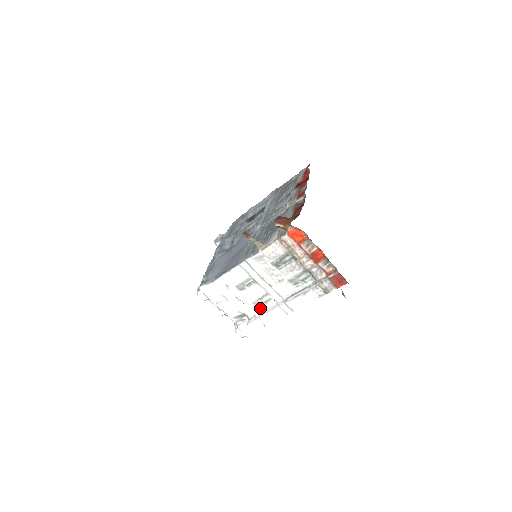
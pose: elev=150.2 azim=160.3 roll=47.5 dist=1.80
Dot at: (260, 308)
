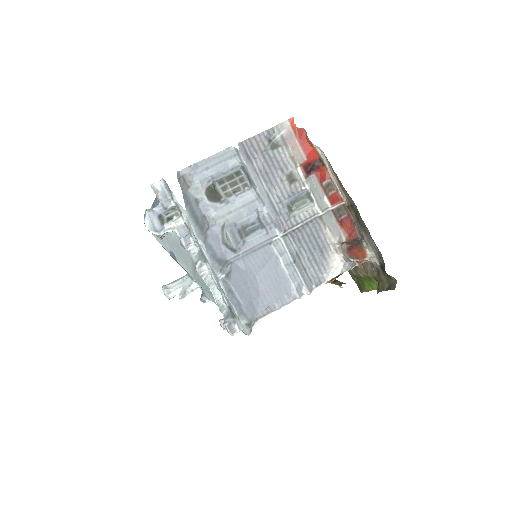
Dot at: occluded
